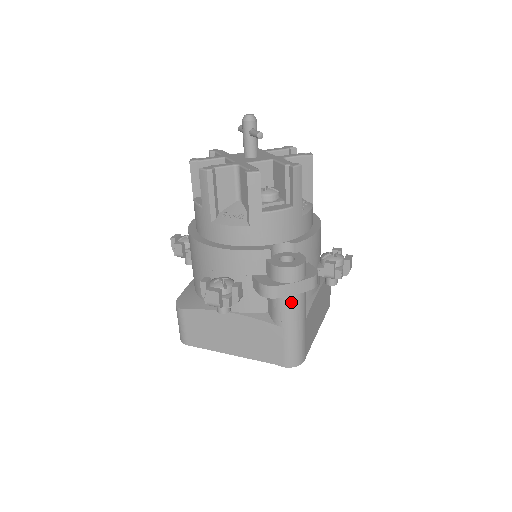
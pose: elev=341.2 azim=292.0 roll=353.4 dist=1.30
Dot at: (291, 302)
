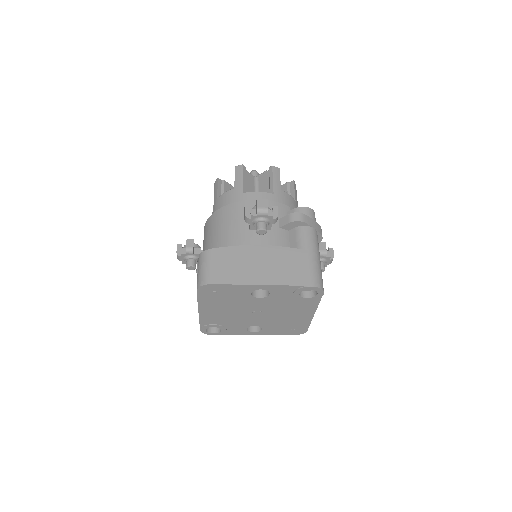
Dot at: (312, 232)
